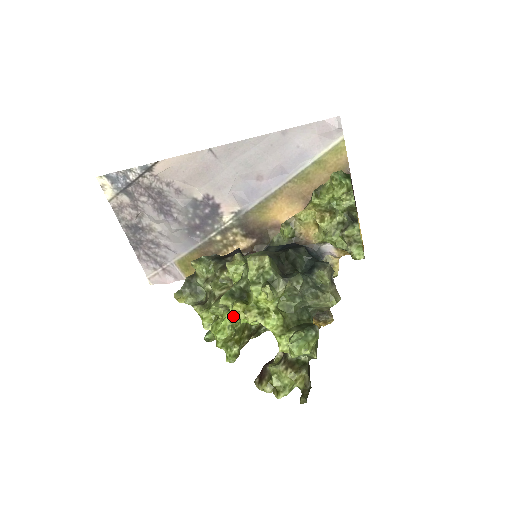
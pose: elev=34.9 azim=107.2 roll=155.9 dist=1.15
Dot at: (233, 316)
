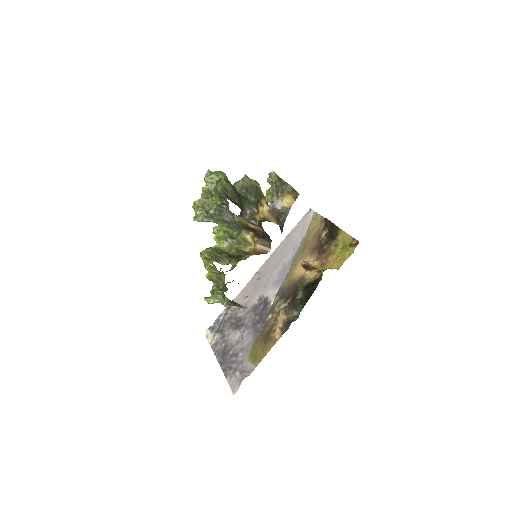
Dot at: (215, 247)
